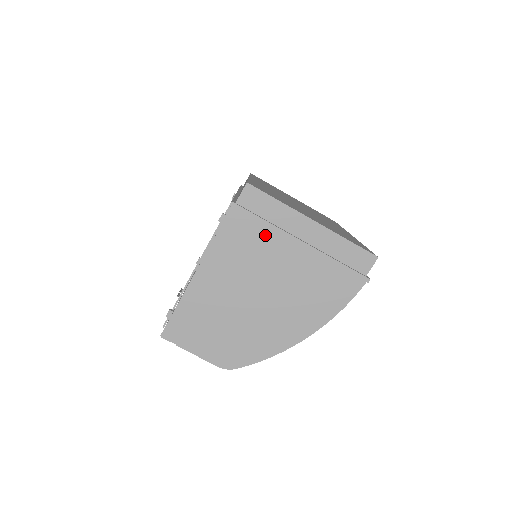
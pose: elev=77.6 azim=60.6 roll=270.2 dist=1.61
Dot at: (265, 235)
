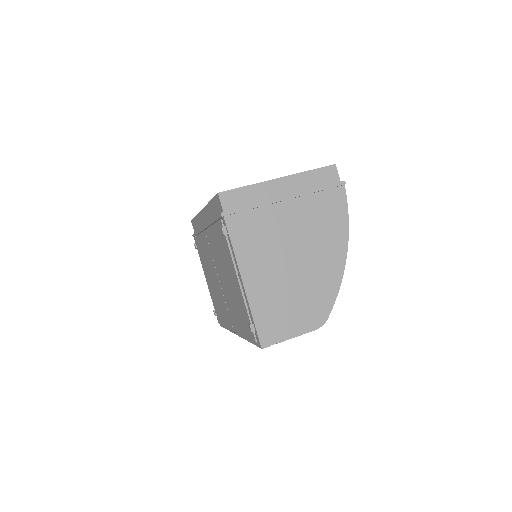
Dot at: (260, 214)
